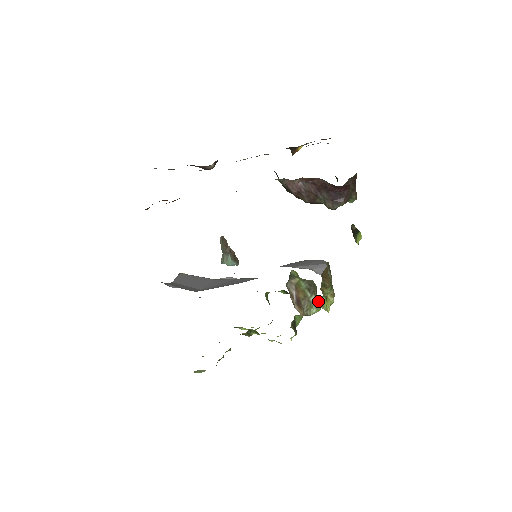
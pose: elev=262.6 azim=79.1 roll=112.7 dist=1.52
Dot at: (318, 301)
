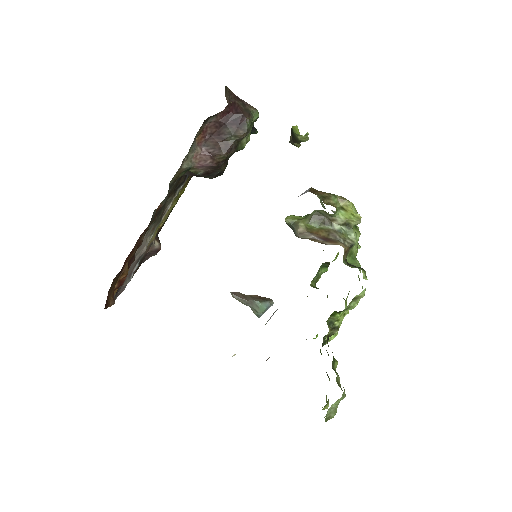
Dot at: (342, 222)
